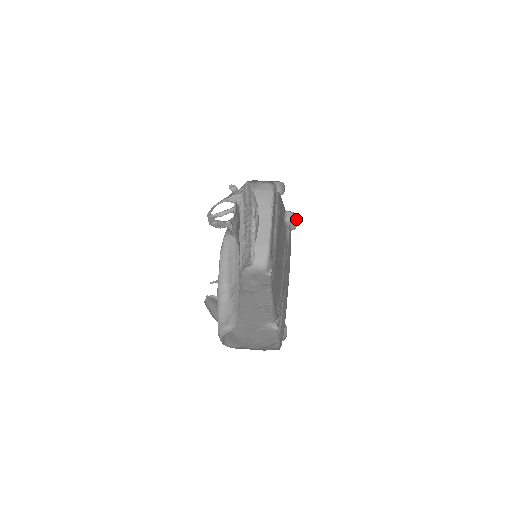
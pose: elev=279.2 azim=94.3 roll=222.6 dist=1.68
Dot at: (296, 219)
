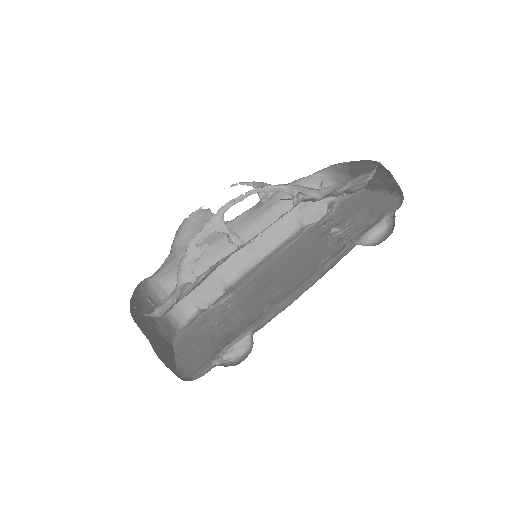
Dot at: (248, 353)
